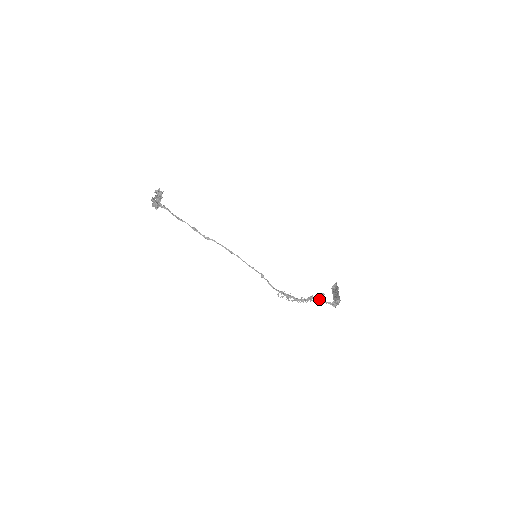
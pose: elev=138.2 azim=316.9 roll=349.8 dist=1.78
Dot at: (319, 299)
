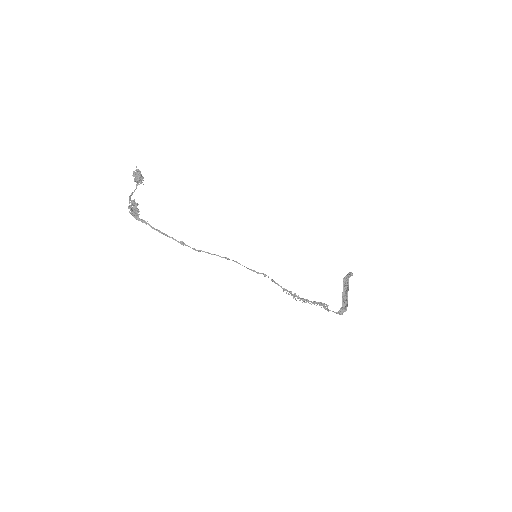
Dot at: (324, 308)
